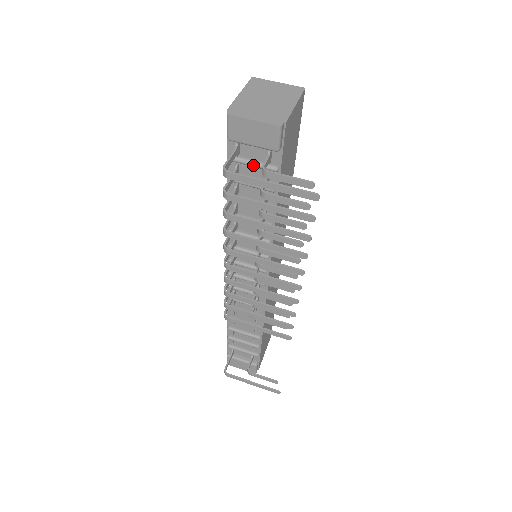
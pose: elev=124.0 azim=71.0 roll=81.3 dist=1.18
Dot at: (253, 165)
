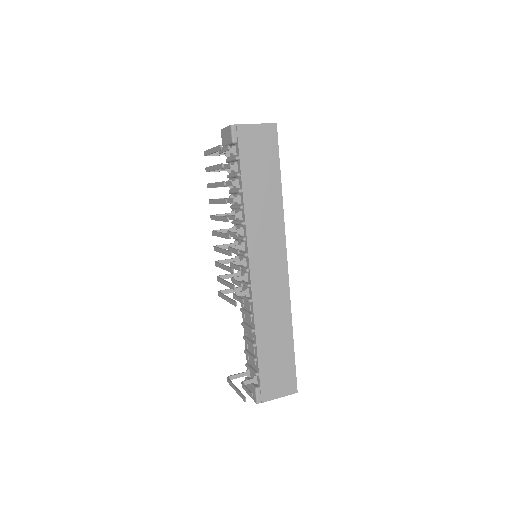
Dot at: (231, 160)
